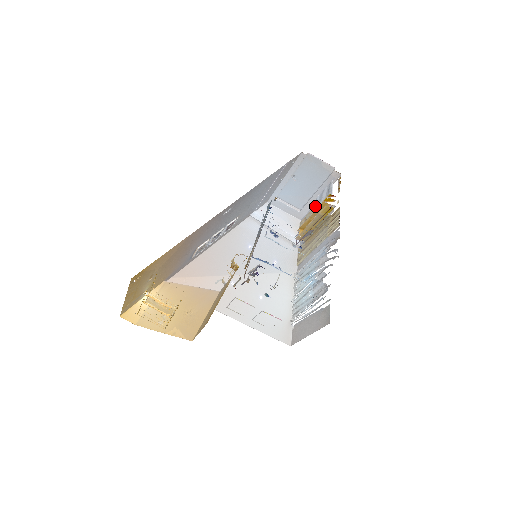
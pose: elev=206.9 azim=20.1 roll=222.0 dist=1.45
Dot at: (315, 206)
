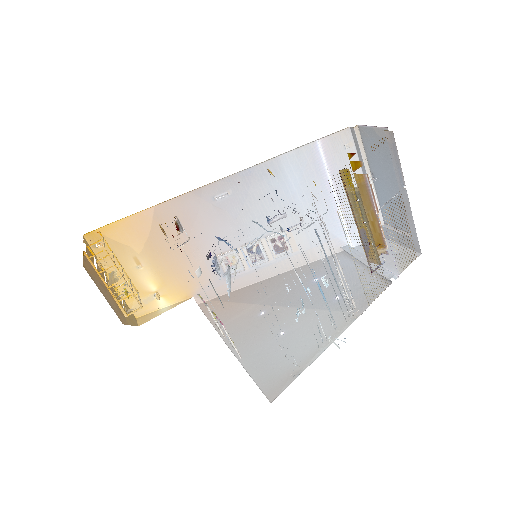
Dot at: occluded
